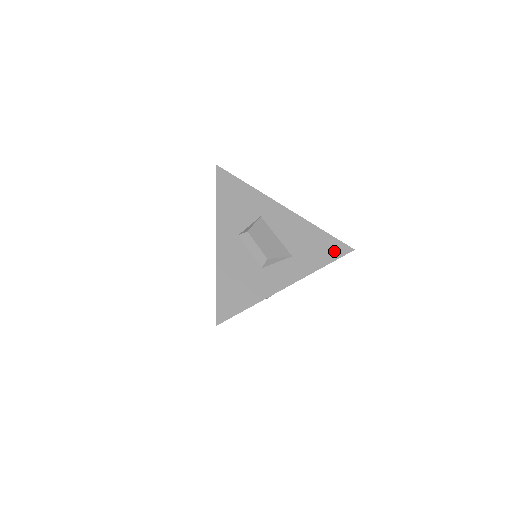
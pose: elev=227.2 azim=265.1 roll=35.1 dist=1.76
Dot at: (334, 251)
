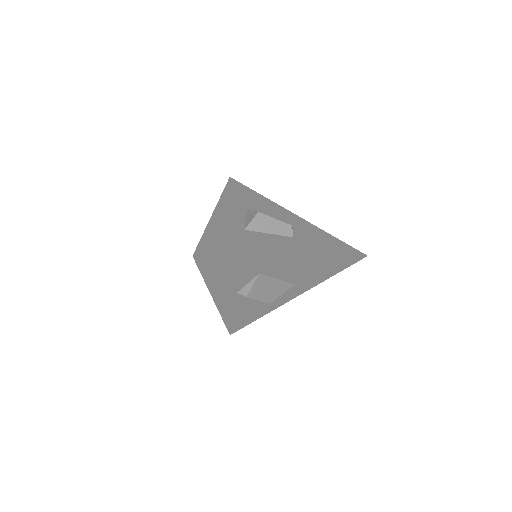
Dot at: (343, 265)
